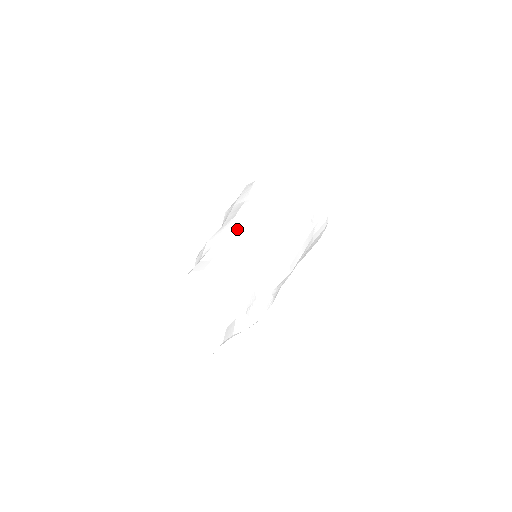
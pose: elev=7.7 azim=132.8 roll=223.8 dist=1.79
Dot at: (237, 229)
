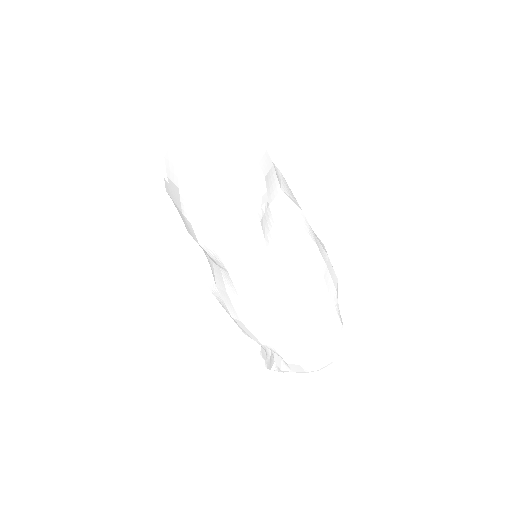
Dot at: occluded
